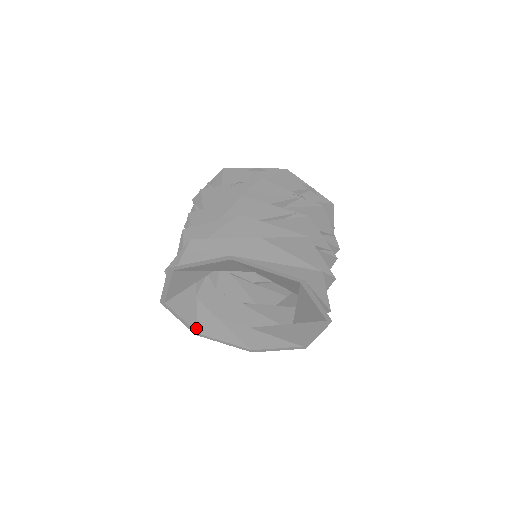
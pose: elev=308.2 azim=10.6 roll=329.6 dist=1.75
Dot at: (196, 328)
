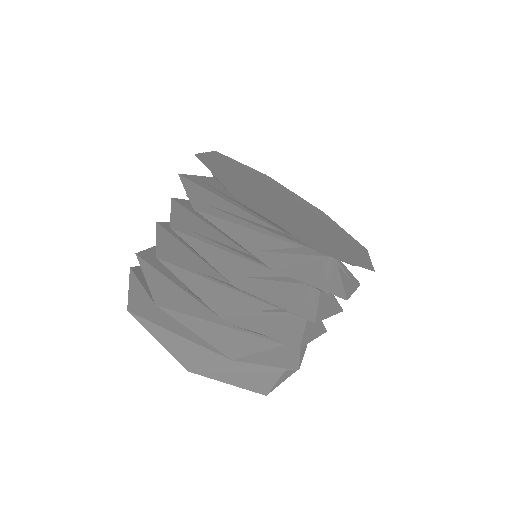
Dot at: occluded
